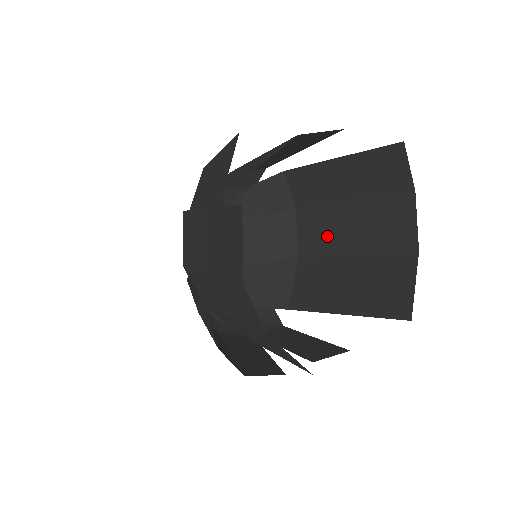
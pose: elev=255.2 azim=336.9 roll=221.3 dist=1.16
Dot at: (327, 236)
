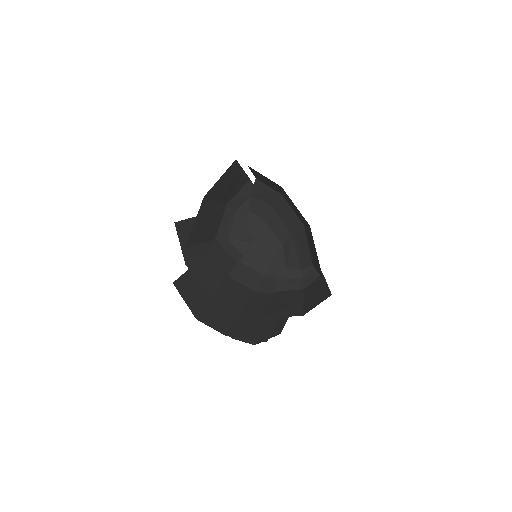
Dot at: occluded
